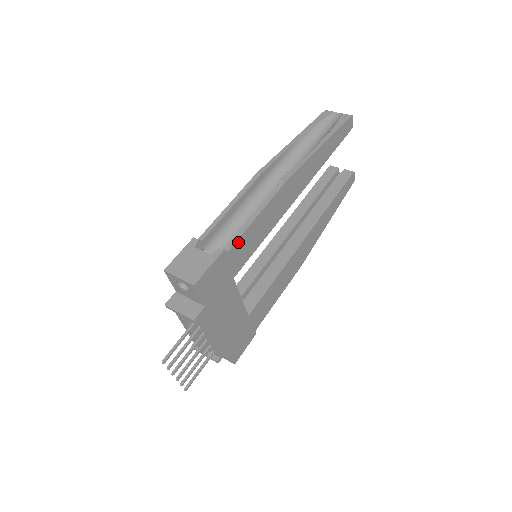
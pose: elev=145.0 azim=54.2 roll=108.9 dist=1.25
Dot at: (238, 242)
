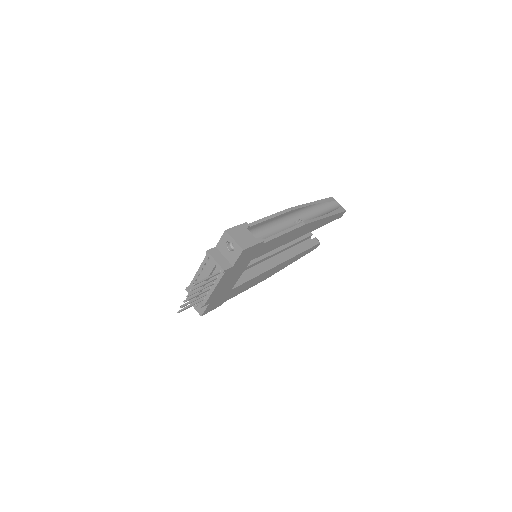
Dot at: (270, 241)
